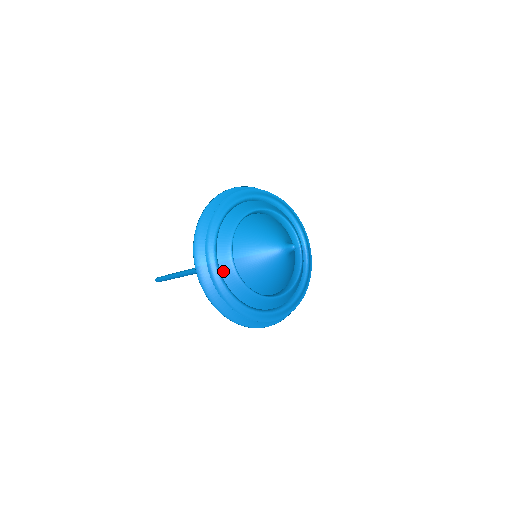
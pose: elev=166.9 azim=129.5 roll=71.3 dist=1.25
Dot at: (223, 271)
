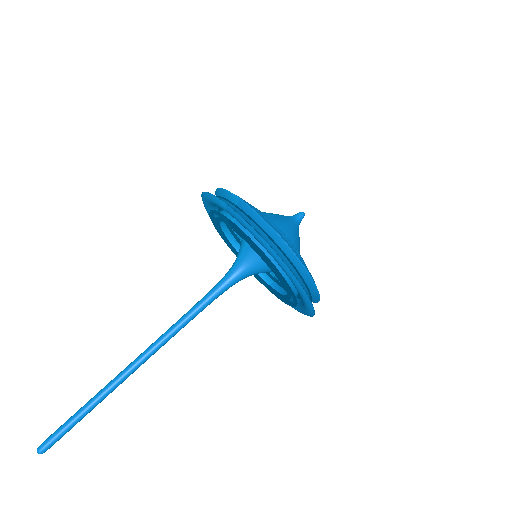
Dot at: occluded
